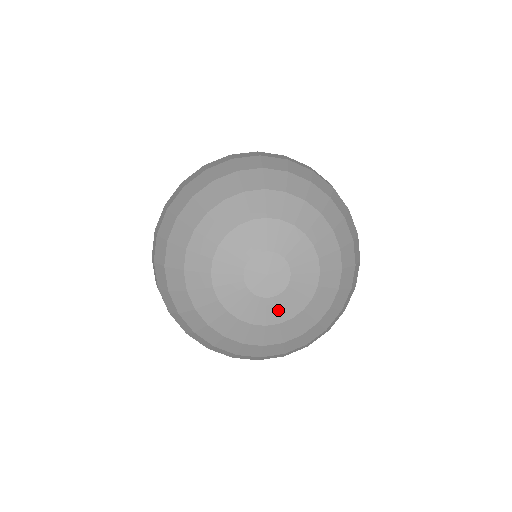
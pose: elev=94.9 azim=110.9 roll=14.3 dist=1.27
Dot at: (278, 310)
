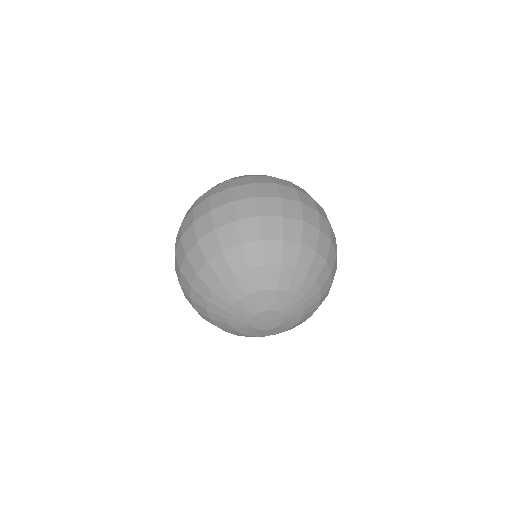
Dot at: (268, 333)
